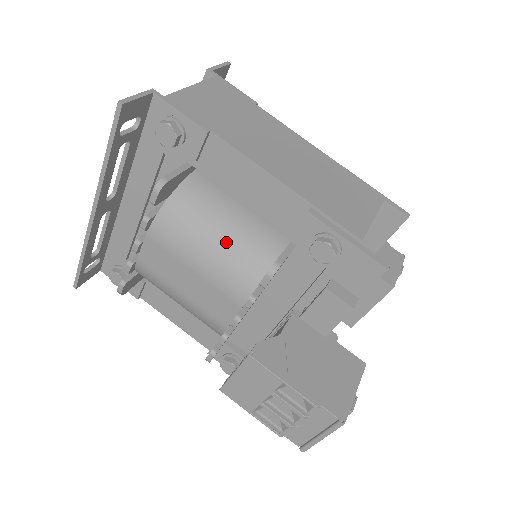
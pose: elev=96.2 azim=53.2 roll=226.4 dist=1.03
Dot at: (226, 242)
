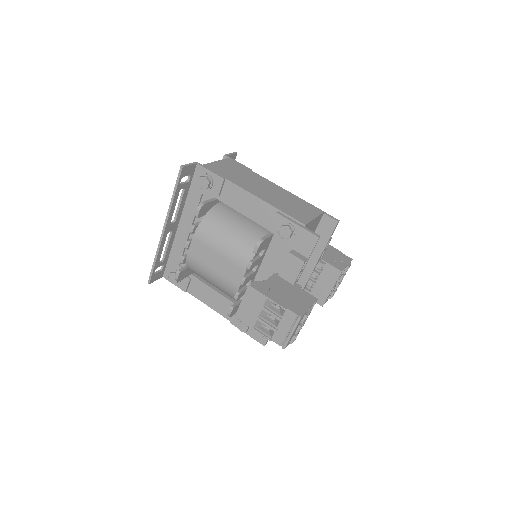
Dot at: (236, 236)
